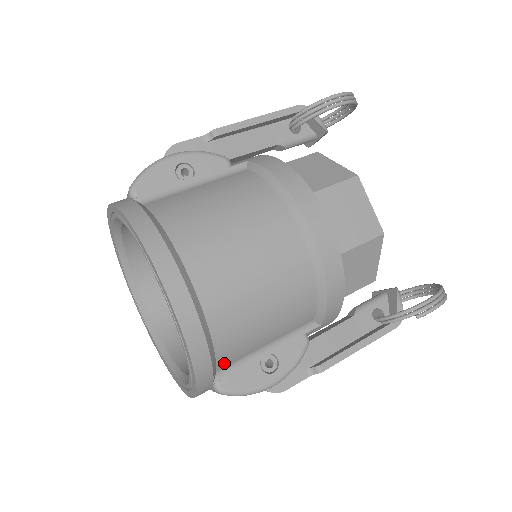
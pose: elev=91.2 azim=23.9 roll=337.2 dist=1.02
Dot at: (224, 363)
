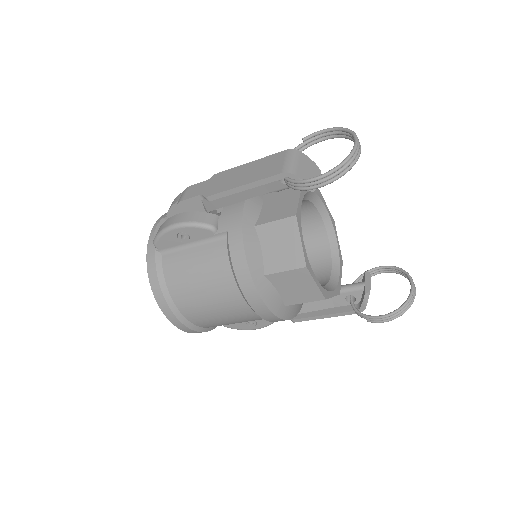
Dot at: occluded
